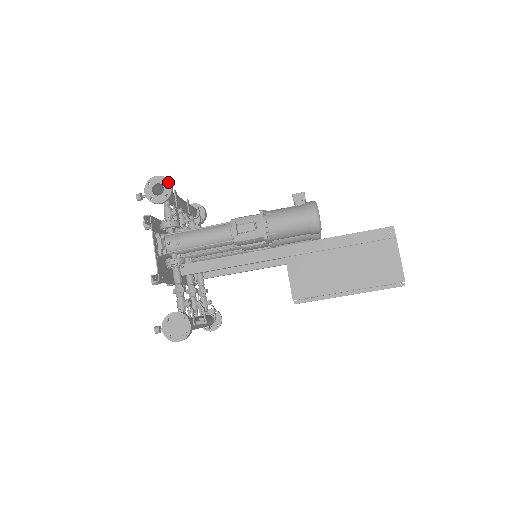
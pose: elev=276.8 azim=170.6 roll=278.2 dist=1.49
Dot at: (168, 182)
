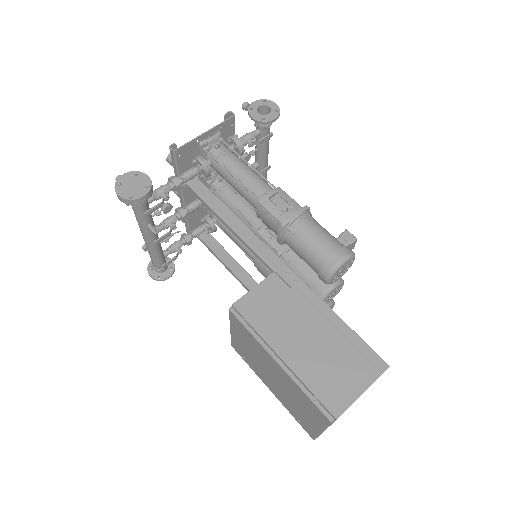
Dot at: (277, 114)
